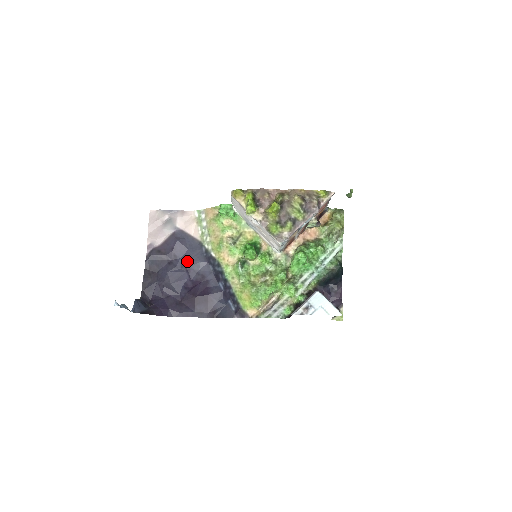
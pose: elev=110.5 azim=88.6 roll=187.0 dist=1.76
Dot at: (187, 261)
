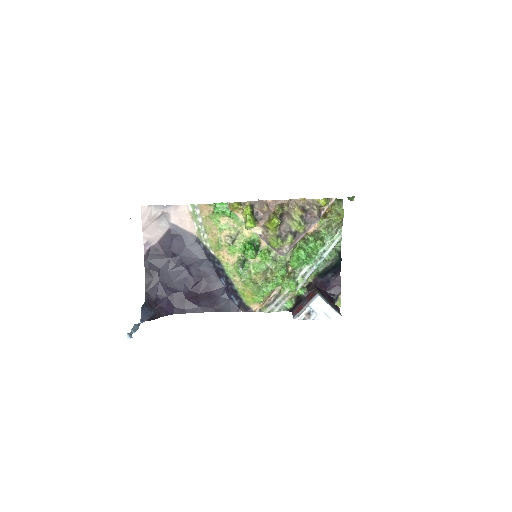
Dot at: (186, 258)
